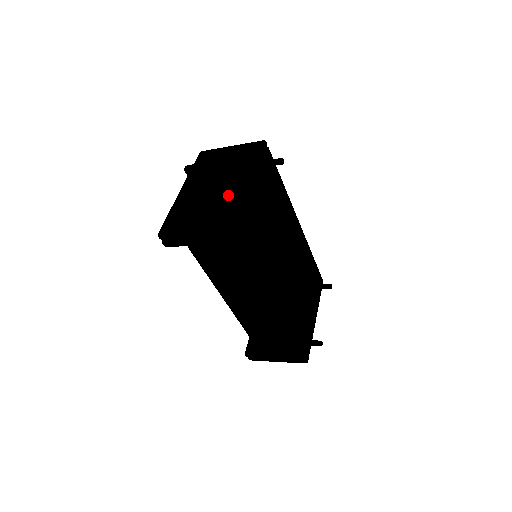
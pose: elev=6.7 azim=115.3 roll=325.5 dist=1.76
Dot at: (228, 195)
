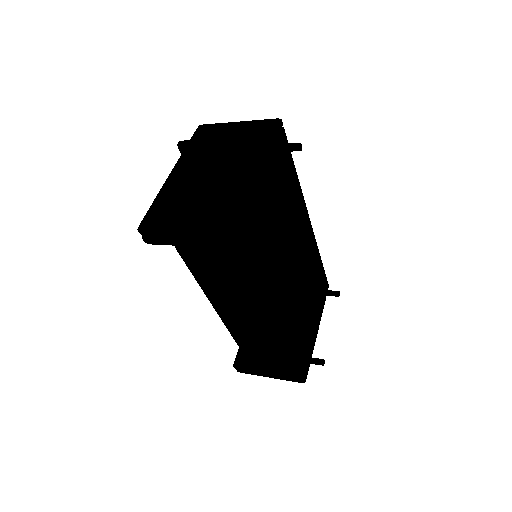
Dot at: (230, 186)
